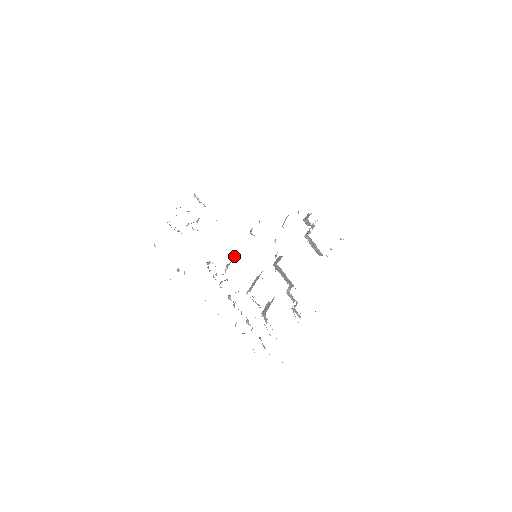
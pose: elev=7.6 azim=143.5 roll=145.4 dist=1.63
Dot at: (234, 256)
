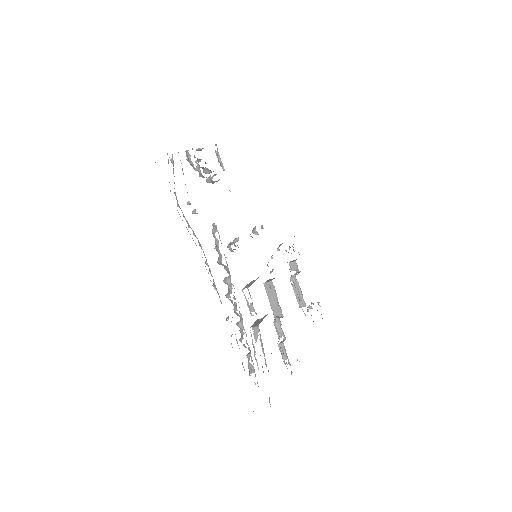
Dot at: occluded
